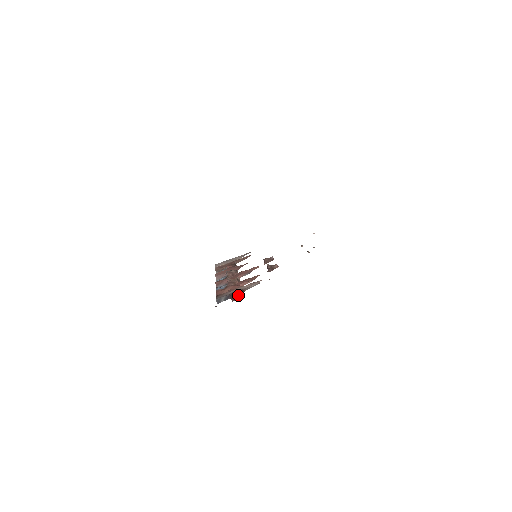
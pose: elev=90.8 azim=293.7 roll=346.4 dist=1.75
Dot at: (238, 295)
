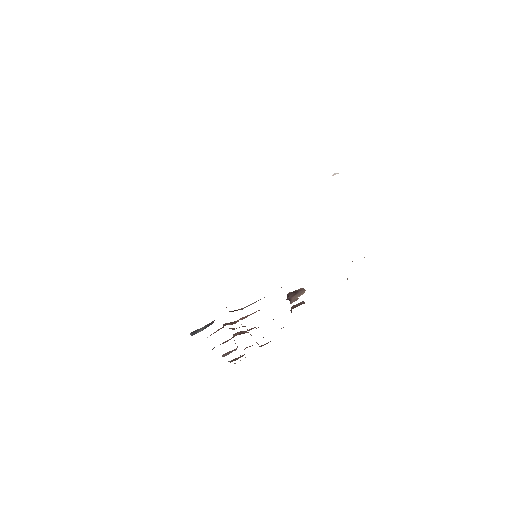
Dot at: occluded
